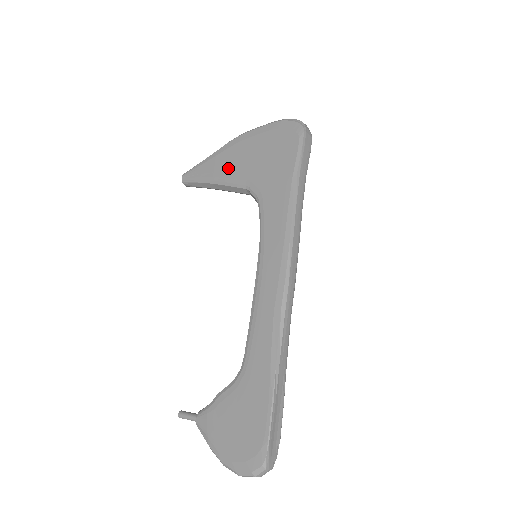
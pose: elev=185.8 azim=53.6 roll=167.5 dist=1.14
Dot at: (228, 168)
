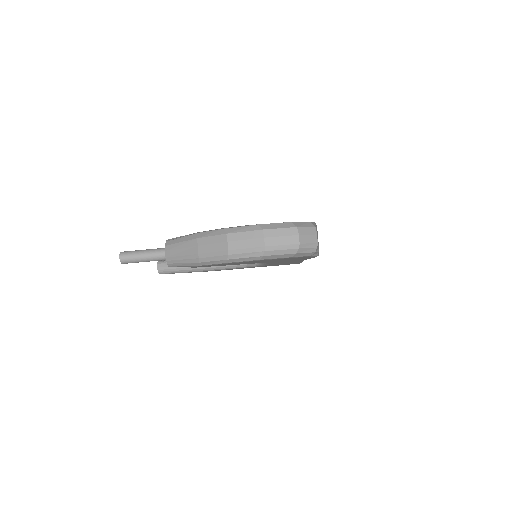
Dot at: occluded
